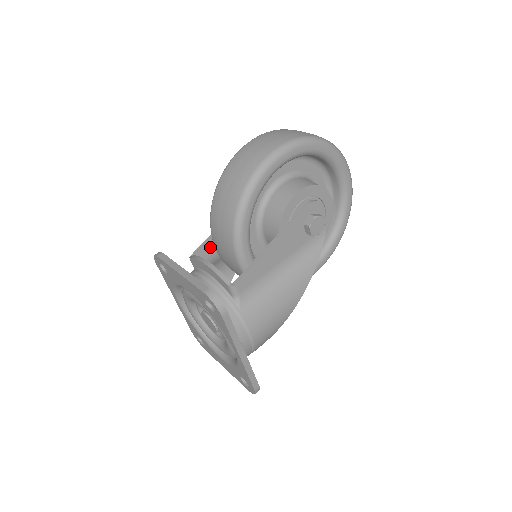
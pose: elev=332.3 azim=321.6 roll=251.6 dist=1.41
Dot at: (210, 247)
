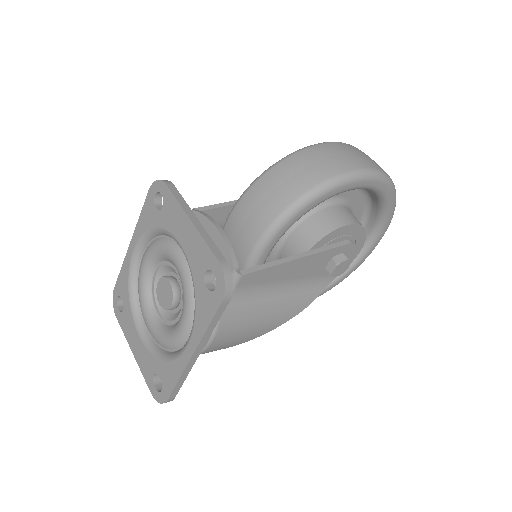
Dot at: (217, 214)
